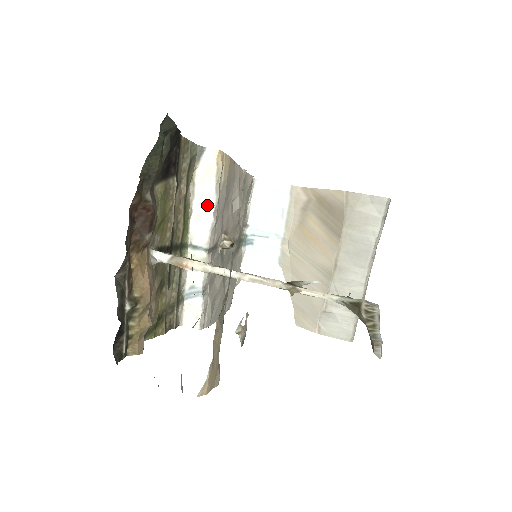
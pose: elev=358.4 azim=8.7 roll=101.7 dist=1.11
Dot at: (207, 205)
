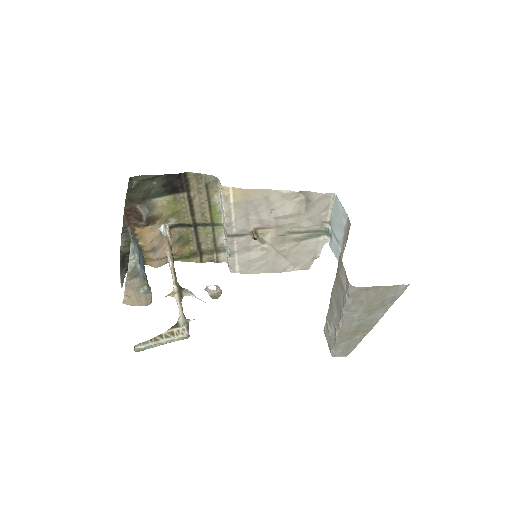
Dot at: (223, 211)
